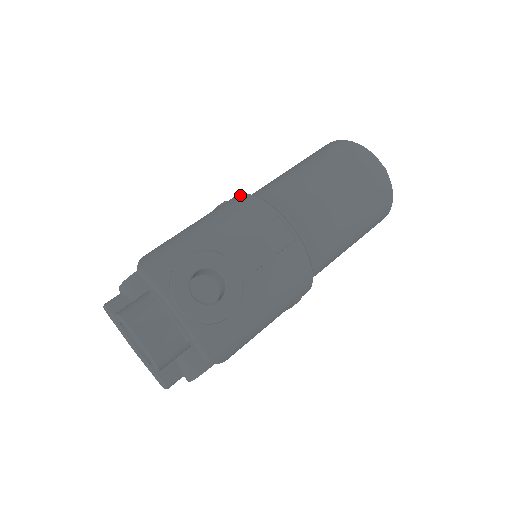
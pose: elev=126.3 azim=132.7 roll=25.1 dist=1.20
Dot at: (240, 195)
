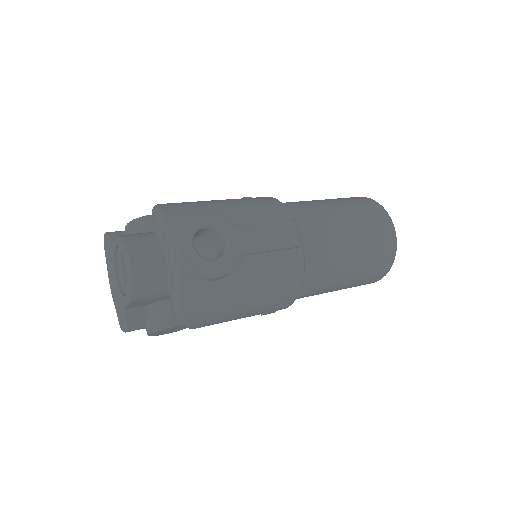
Dot at: occluded
